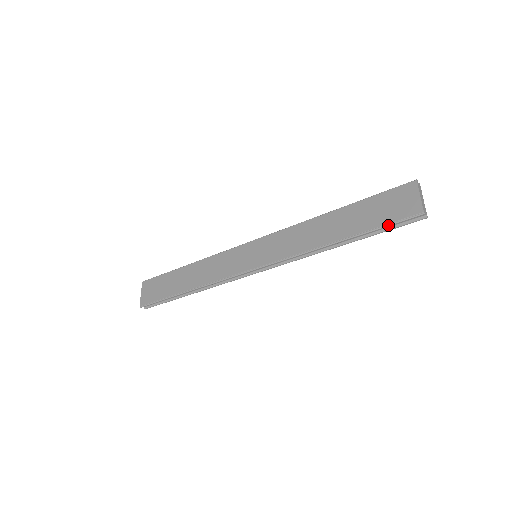
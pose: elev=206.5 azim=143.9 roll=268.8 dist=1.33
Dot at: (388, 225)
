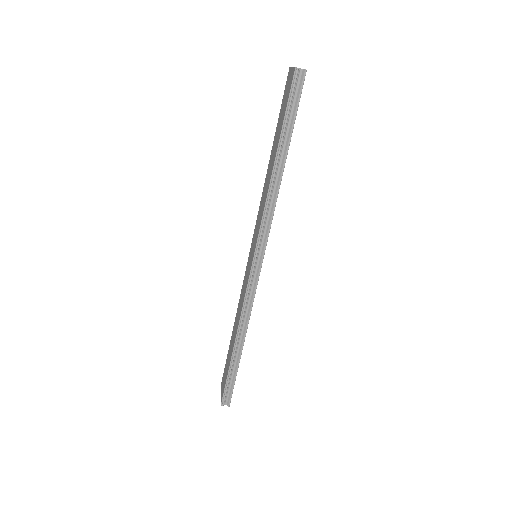
Dot at: (288, 107)
